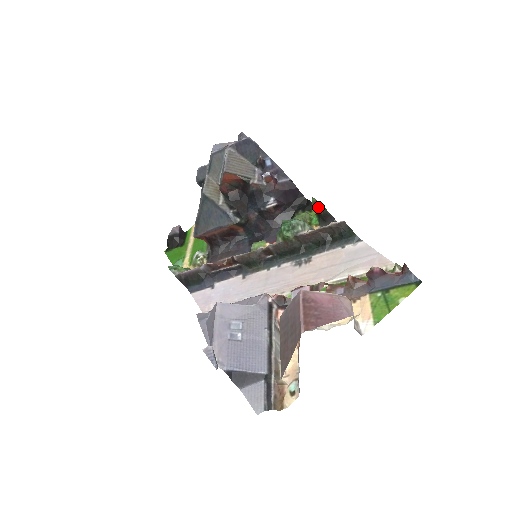
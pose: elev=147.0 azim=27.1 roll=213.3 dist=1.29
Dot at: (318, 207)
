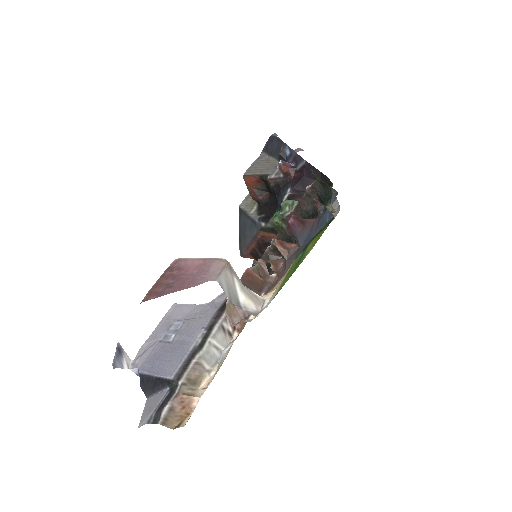
Dot at: (315, 179)
